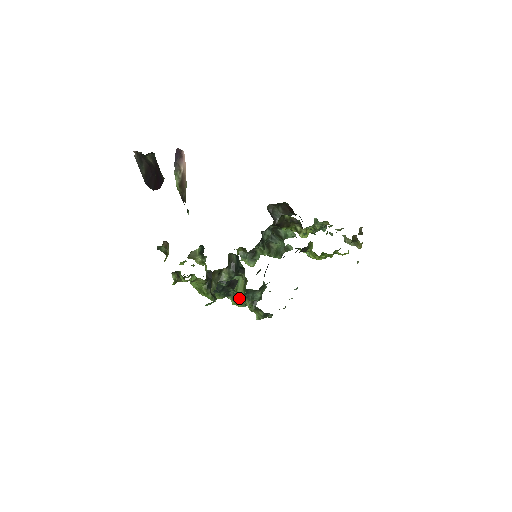
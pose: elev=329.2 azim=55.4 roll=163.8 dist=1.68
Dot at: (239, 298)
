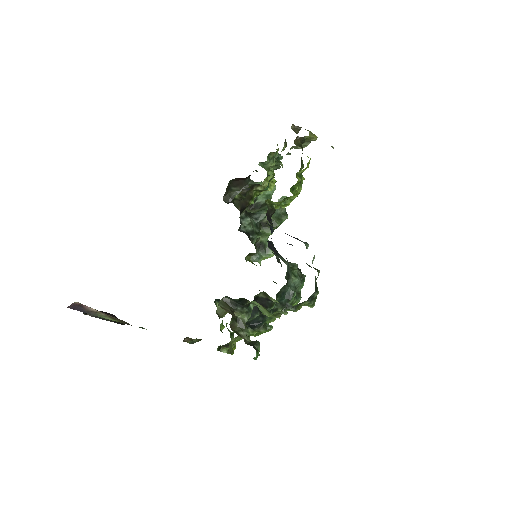
Dot at: (274, 317)
